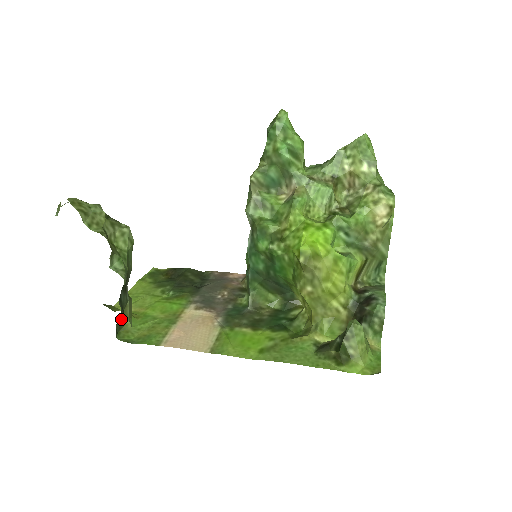
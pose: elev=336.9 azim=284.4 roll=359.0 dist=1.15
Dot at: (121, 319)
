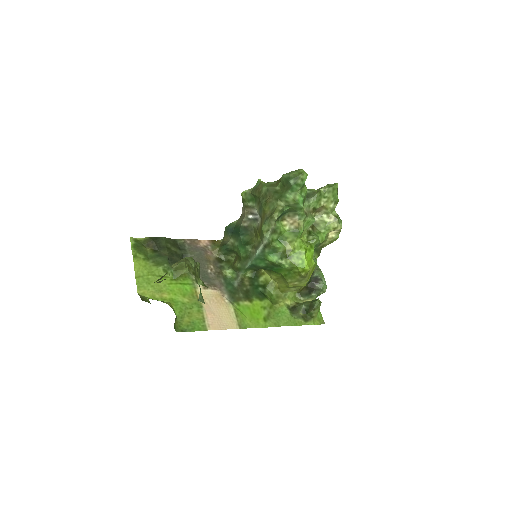
Dot at: occluded
